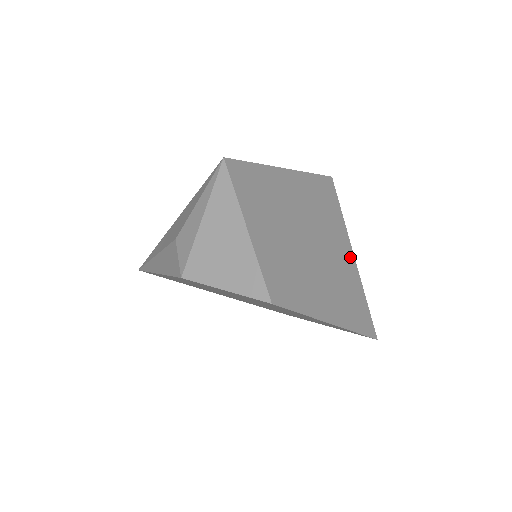
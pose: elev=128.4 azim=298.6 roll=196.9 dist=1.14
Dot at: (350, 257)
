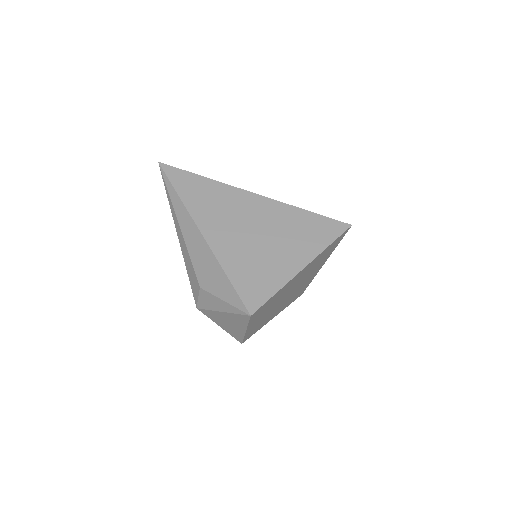
Dot at: (318, 270)
